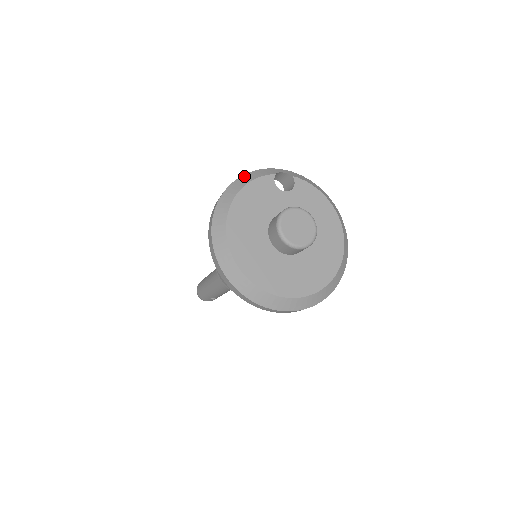
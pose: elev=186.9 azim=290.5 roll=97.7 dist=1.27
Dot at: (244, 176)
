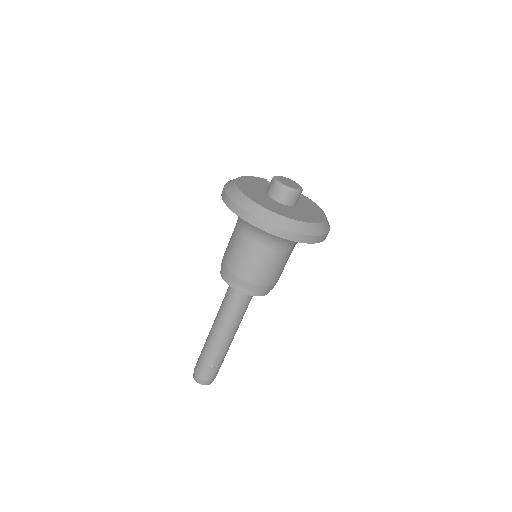
Dot at: occluded
